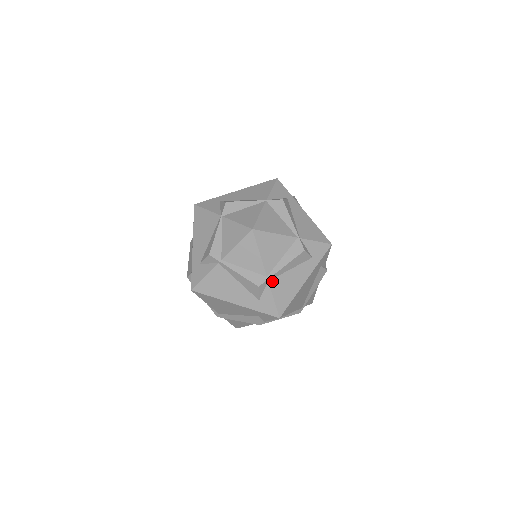
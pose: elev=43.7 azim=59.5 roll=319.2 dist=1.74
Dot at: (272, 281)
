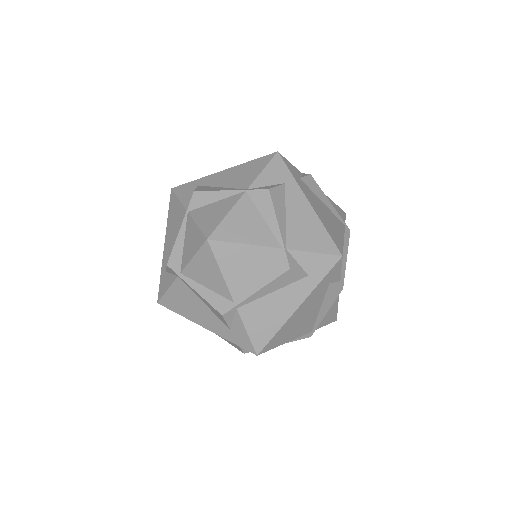
Dot at: (243, 308)
